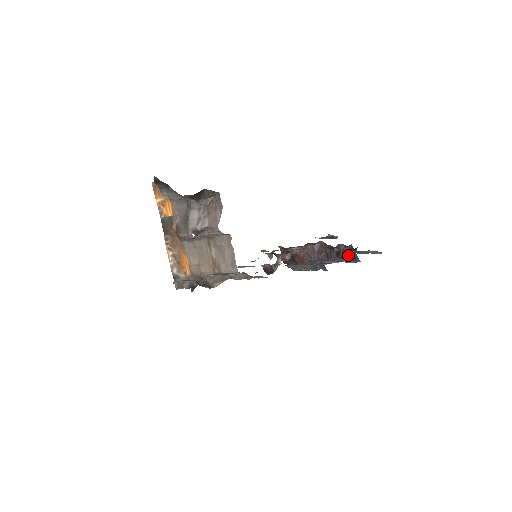
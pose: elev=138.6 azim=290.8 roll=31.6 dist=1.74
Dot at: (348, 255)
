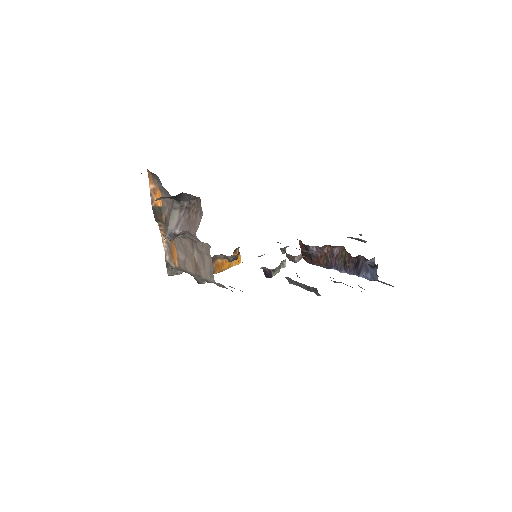
Dot at: (366, 270)
